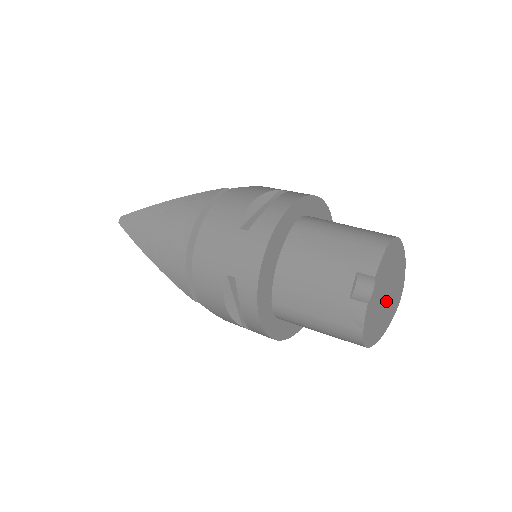
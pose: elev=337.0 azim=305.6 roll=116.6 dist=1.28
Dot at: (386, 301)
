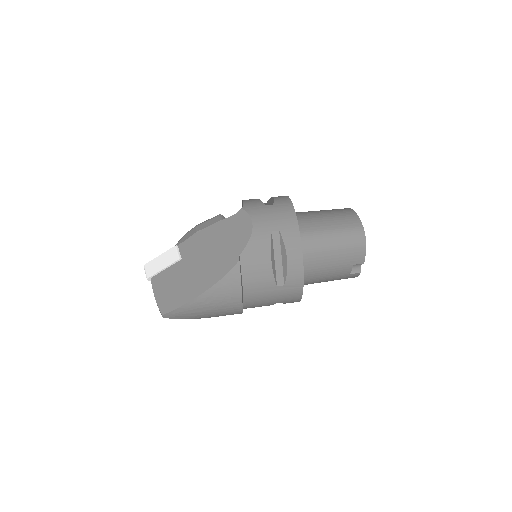
Dot at: occluded
